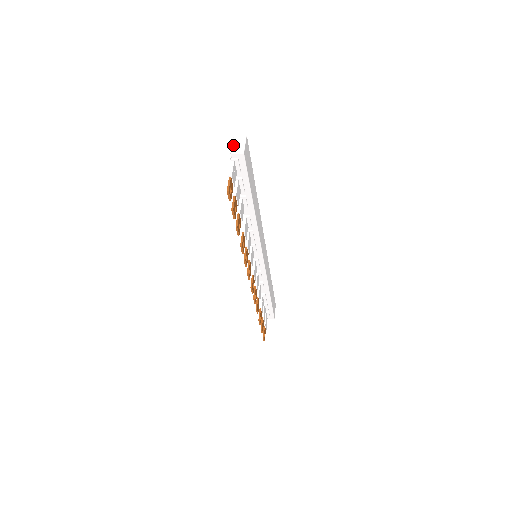
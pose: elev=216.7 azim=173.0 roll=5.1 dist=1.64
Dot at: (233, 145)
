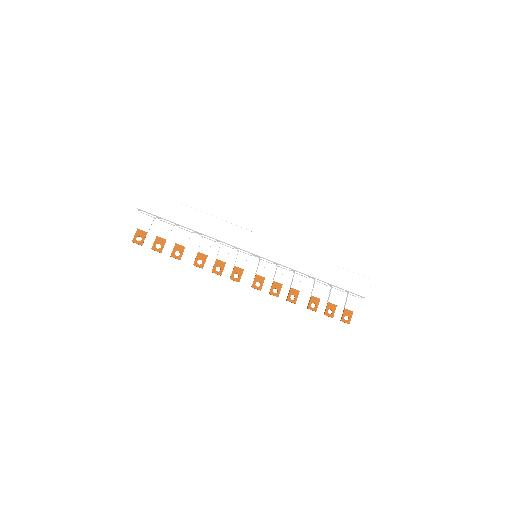
Dot at: occluded
